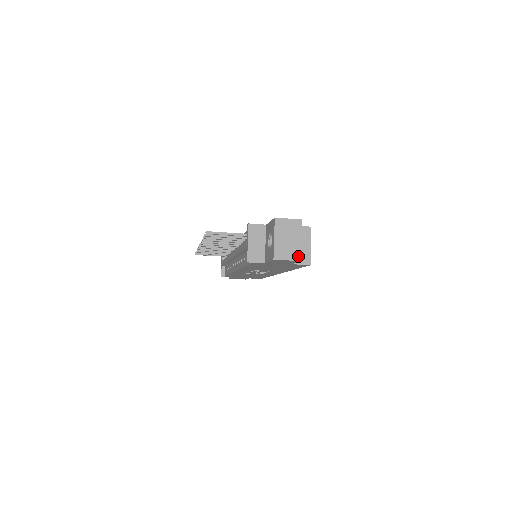
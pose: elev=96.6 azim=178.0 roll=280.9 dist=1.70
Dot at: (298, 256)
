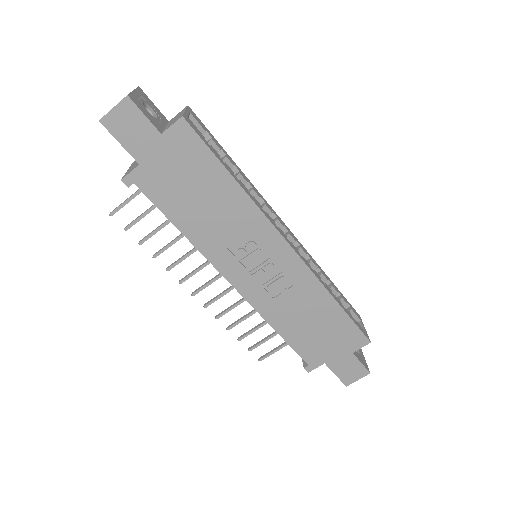
Dot at: (125, 97)
